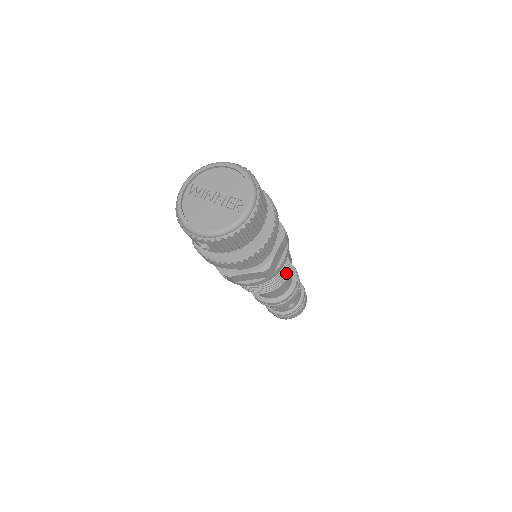
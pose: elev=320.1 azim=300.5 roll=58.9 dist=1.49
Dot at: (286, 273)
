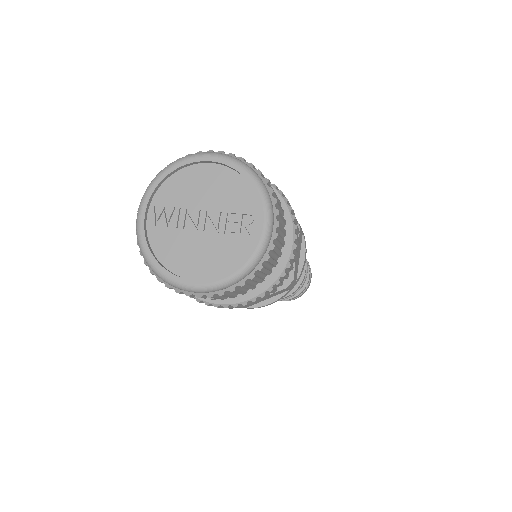
Dot at: occluded
